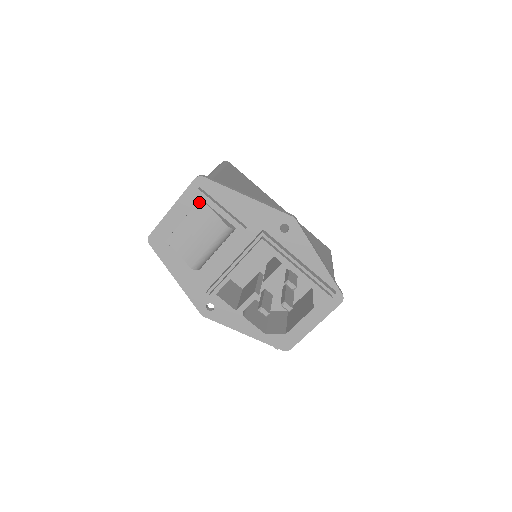
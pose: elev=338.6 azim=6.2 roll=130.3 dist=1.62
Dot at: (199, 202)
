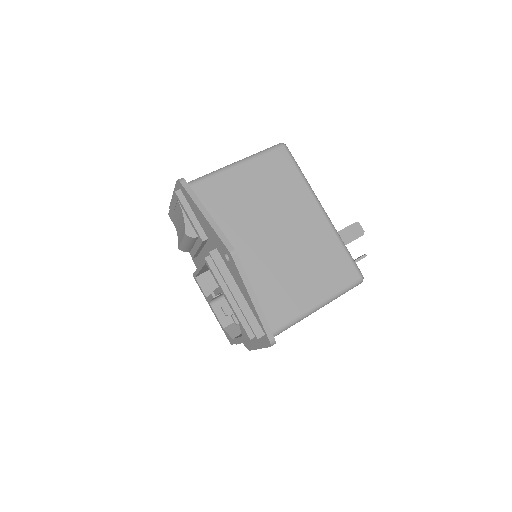
Dot at: (178, 202)
